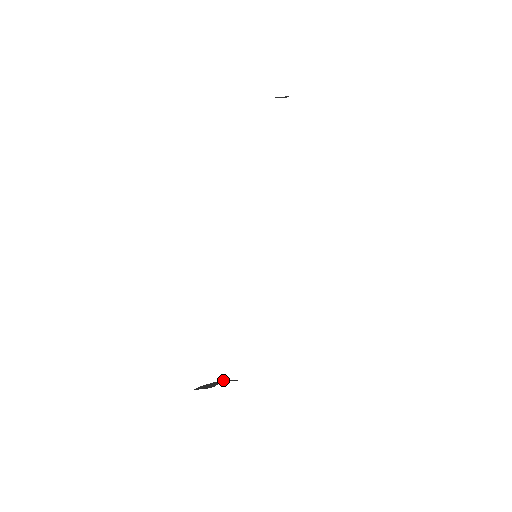
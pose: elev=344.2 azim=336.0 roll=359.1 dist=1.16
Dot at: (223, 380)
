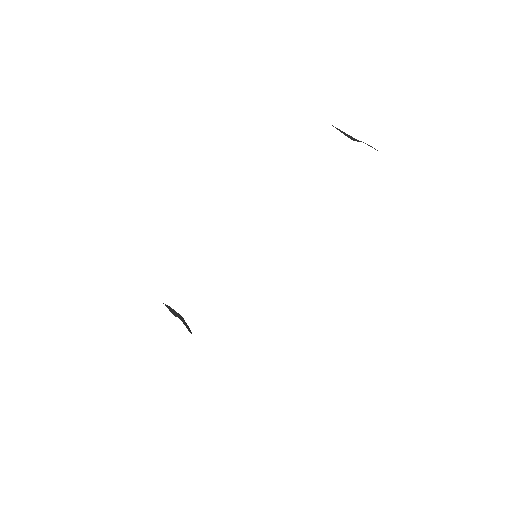
Dot at: (183, 319)
